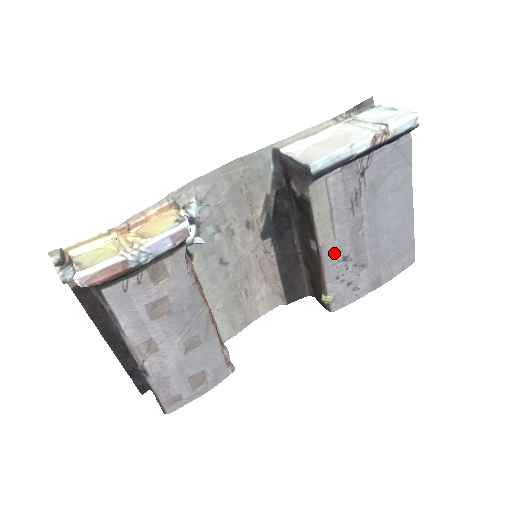
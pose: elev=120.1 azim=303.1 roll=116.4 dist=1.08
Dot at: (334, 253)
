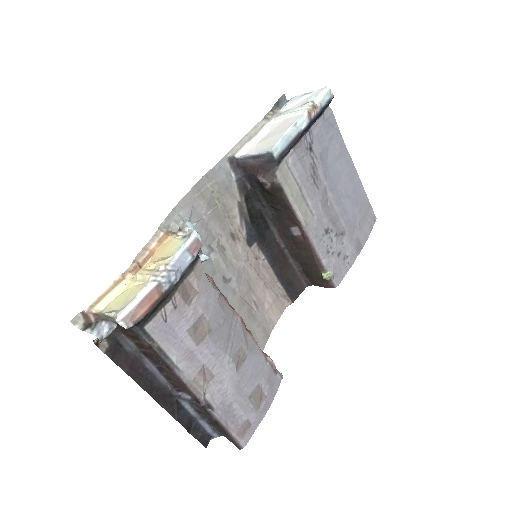
Dot at: (317, 229)
